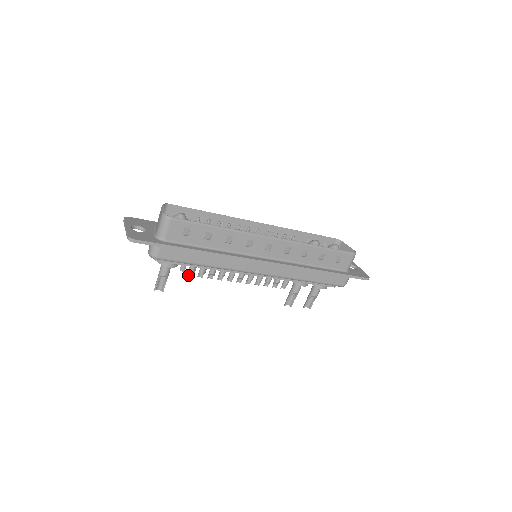
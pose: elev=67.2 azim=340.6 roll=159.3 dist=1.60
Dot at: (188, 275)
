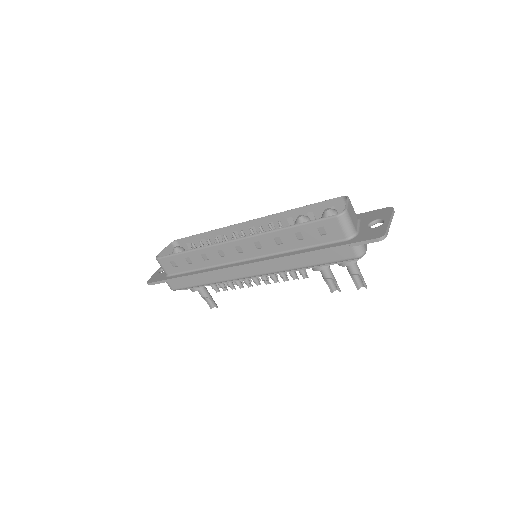
Dot at: (218, 291)
